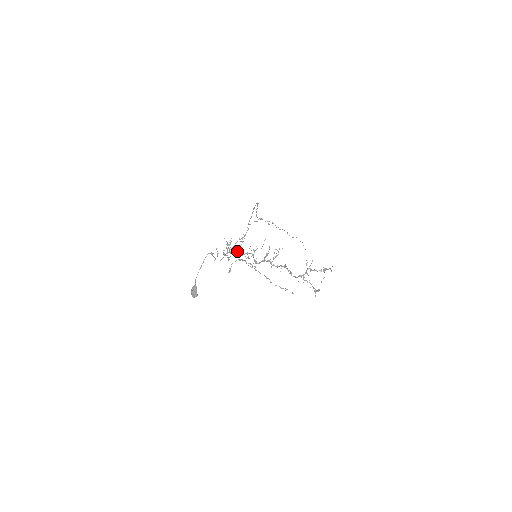
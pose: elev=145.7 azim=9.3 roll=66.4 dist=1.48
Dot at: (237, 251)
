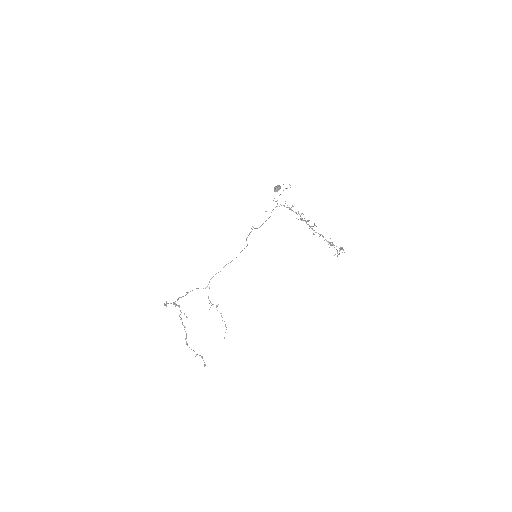
Dot at: (290, 208)
